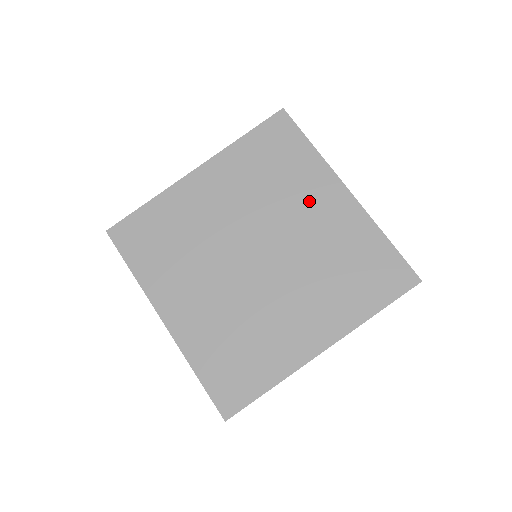
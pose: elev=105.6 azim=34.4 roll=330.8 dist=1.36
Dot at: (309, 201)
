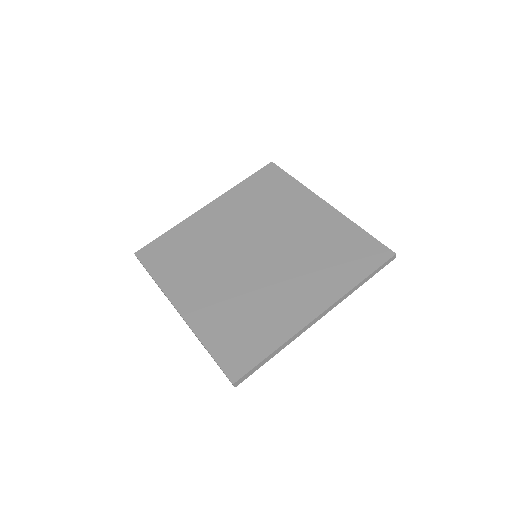
Dot at: (296, 213)
